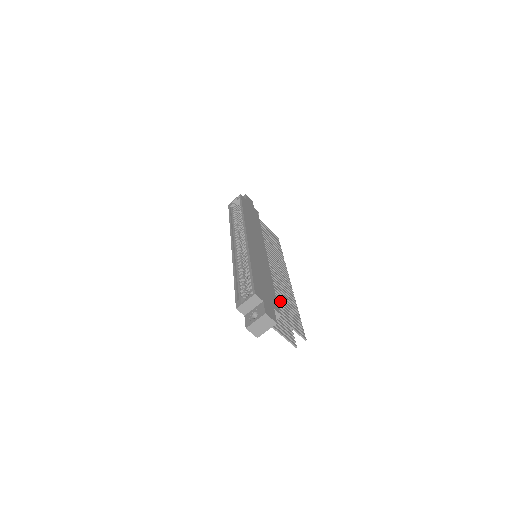
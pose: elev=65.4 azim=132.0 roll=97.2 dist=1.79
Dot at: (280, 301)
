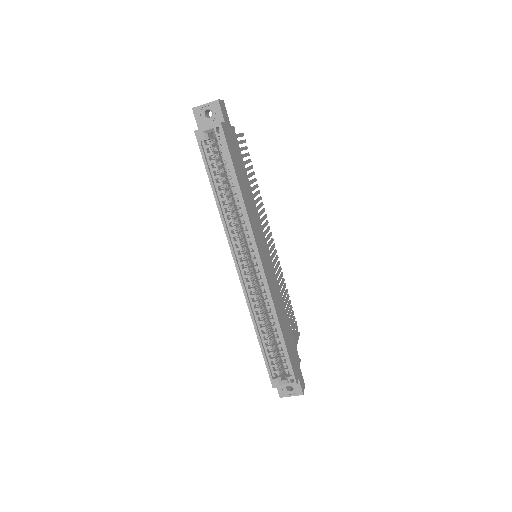
Dot at: occluded
